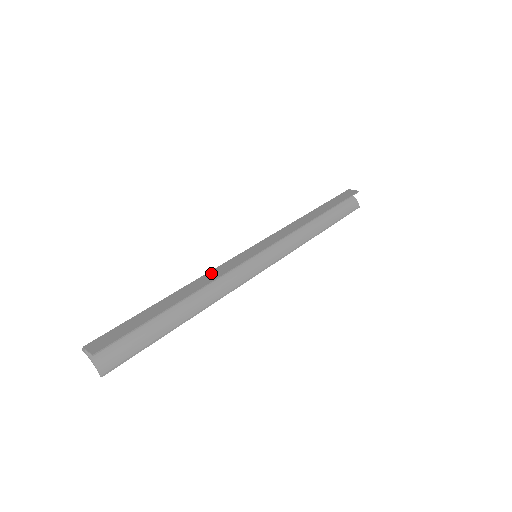
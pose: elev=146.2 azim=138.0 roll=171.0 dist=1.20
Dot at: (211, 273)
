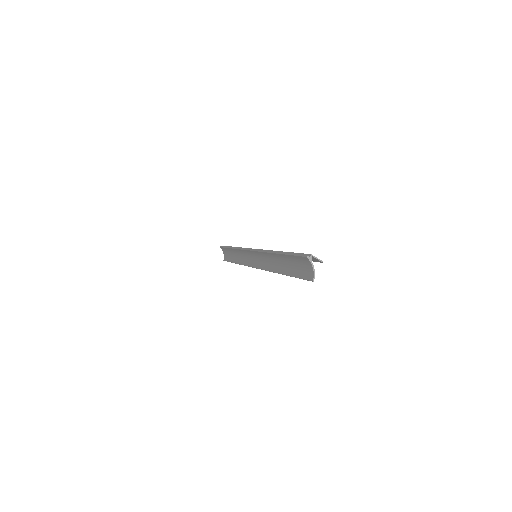
Dot at: occluded
